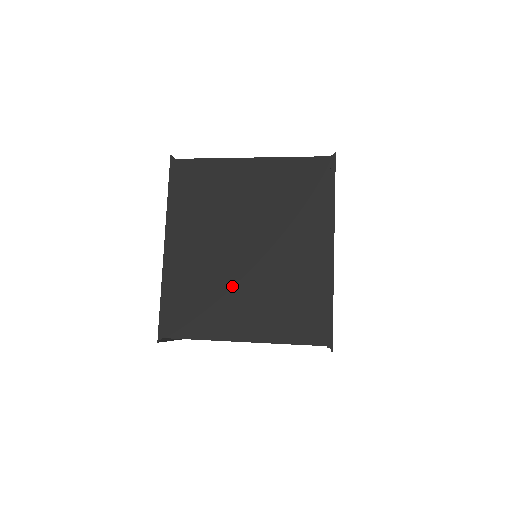
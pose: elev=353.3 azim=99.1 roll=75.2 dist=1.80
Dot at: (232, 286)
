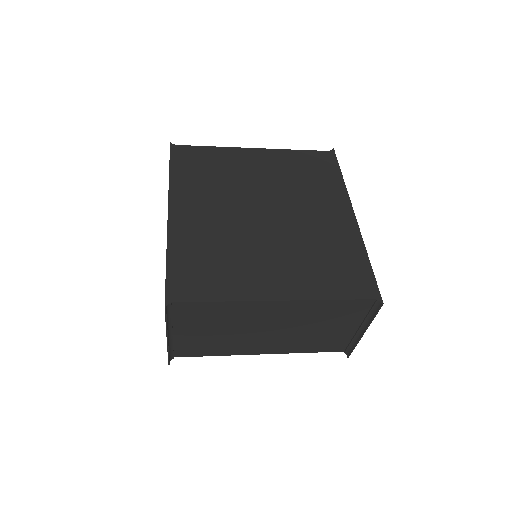
Dot at: (255, 247)
